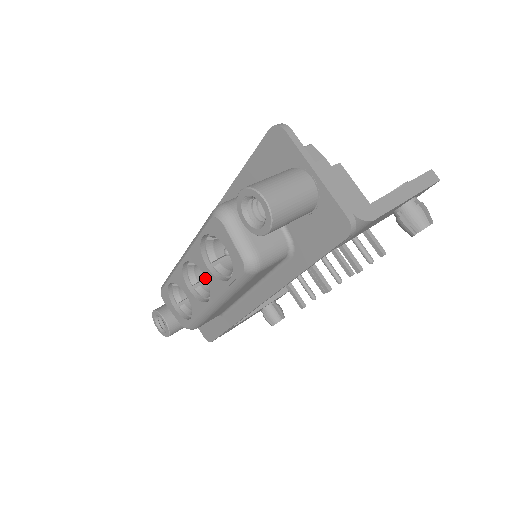
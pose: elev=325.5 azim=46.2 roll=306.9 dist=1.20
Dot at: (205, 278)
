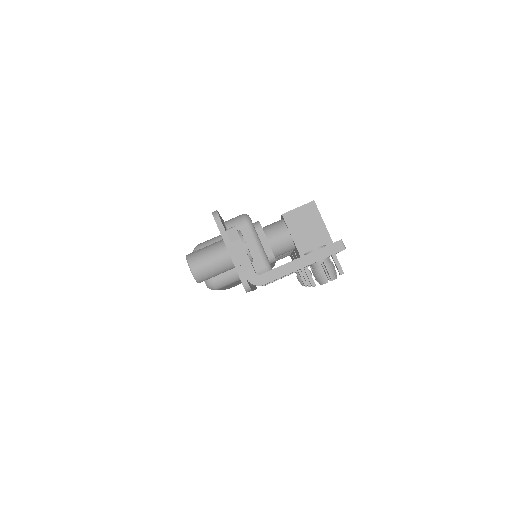
Dot at: occluded
